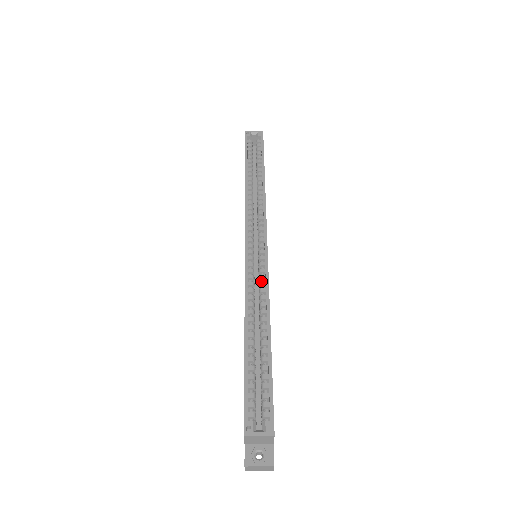
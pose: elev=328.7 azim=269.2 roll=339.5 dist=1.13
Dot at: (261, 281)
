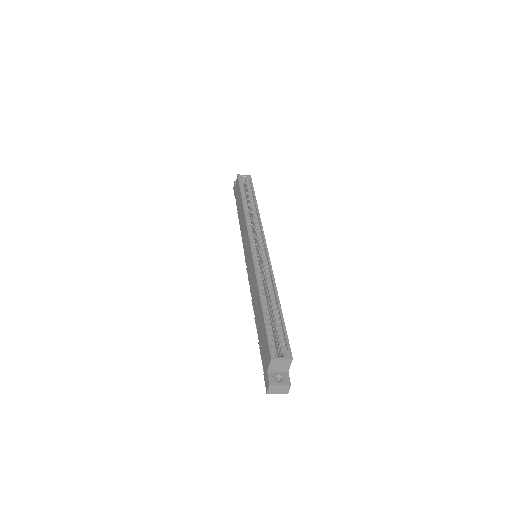
Dot at: (265, 269)
